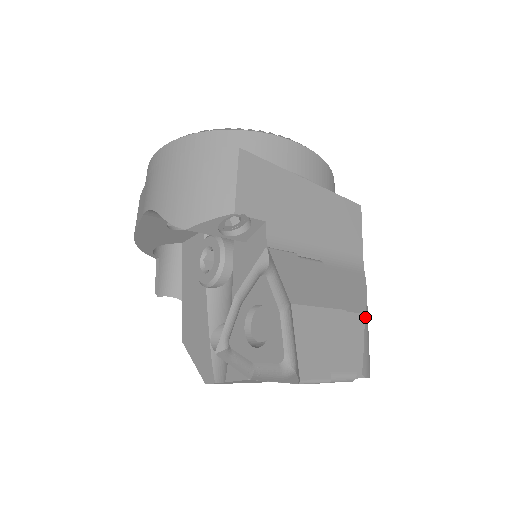
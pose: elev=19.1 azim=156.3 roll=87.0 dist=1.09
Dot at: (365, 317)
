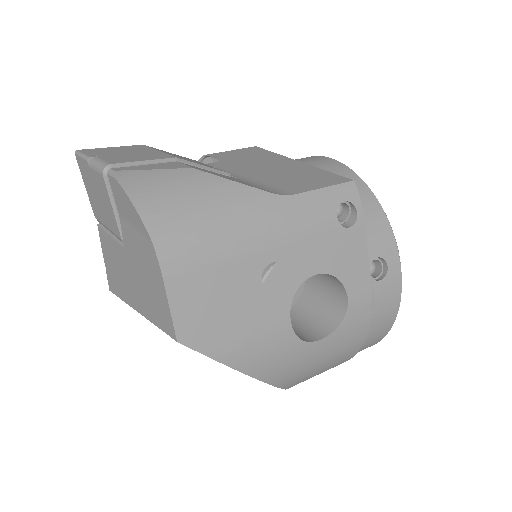
Dot at: (191, 170)
